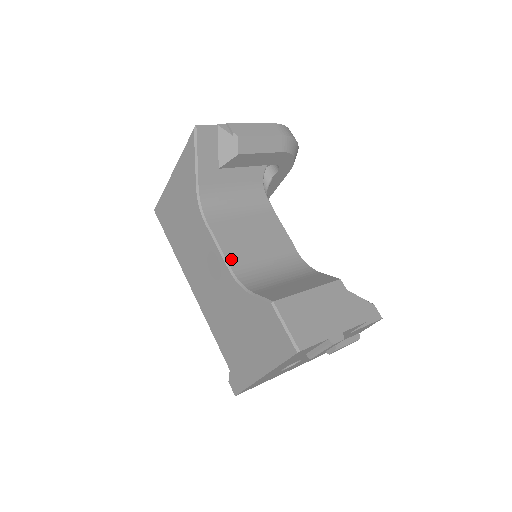
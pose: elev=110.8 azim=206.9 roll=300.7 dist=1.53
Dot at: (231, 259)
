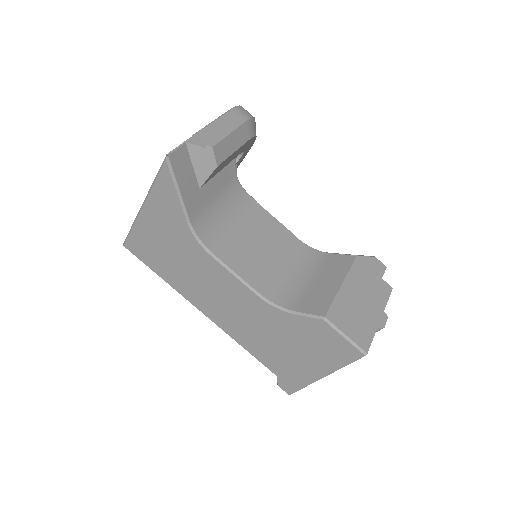
Dot at: (253, 282)
